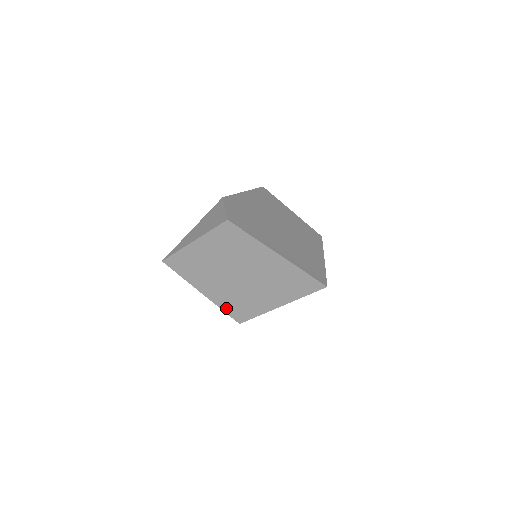
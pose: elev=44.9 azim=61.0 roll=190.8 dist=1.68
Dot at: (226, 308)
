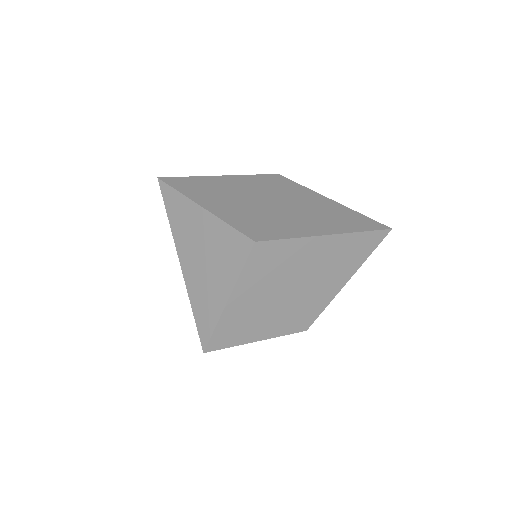
Dot at: (239, 225)
